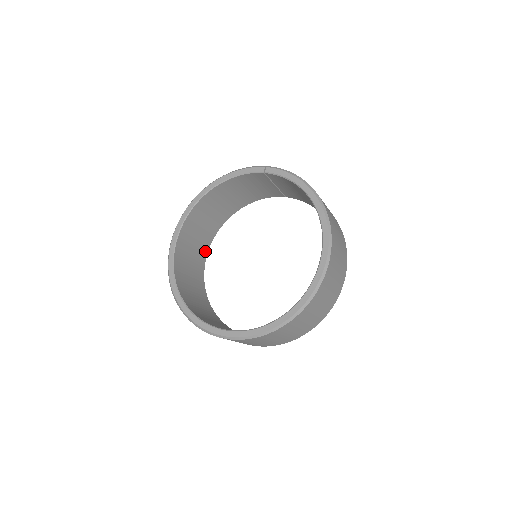
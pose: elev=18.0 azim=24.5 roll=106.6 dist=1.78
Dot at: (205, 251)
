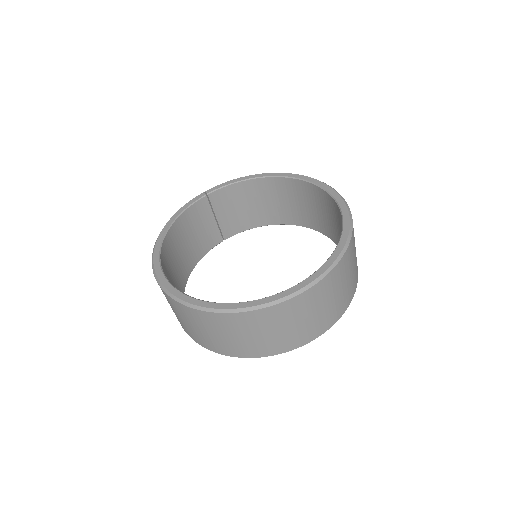
Dot at: occluded
